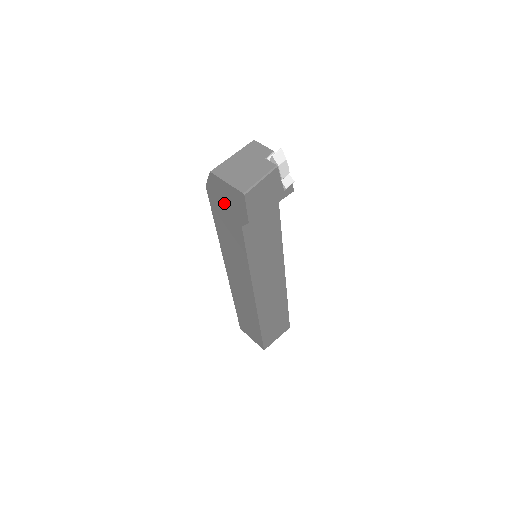
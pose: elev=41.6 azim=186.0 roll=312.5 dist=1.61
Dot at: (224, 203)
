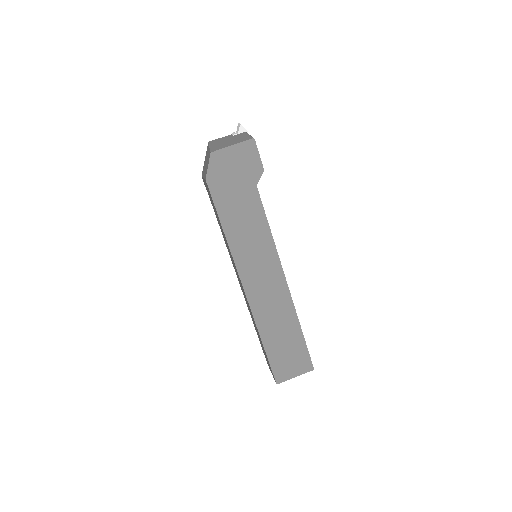
Dot at: (232, 177)
